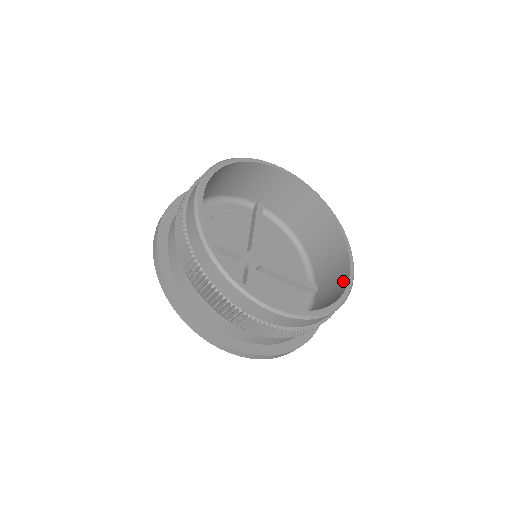
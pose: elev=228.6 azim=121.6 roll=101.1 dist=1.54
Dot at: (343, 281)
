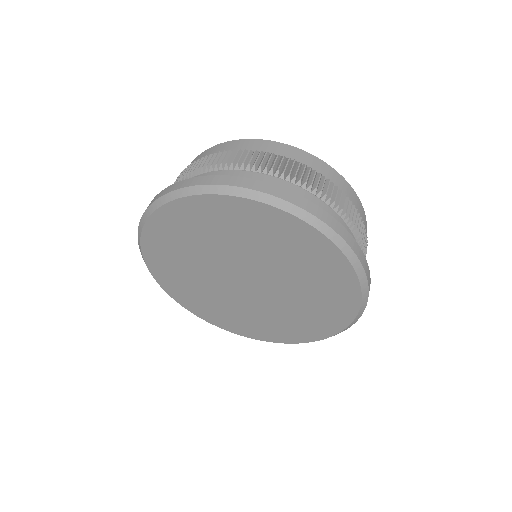
Dot at: occluded
